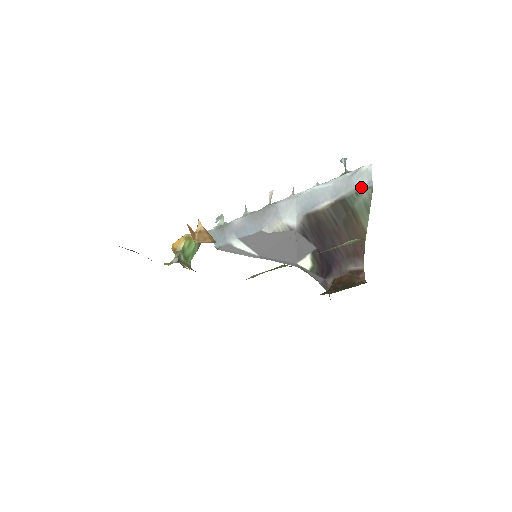
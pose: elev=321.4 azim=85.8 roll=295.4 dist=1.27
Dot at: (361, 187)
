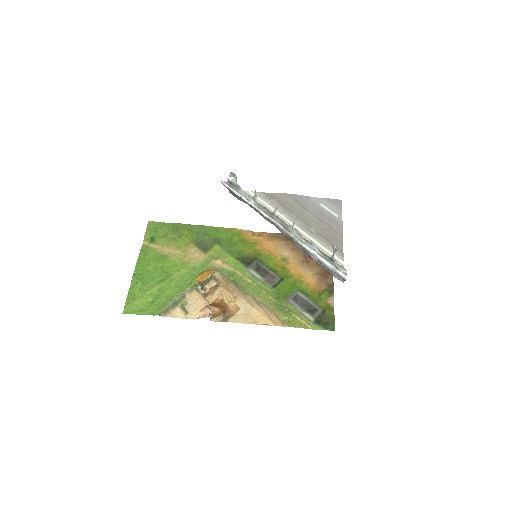
Dot at: (336, 277)
